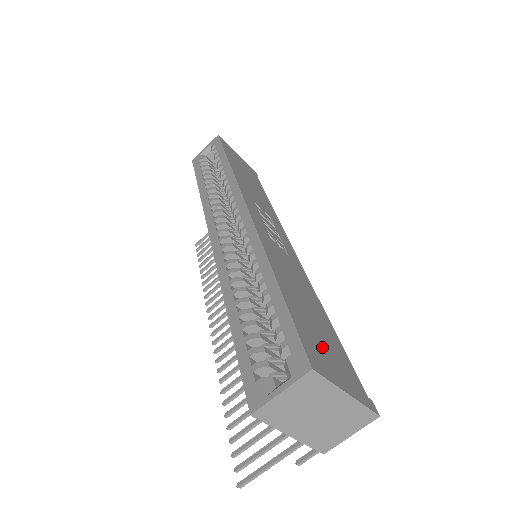
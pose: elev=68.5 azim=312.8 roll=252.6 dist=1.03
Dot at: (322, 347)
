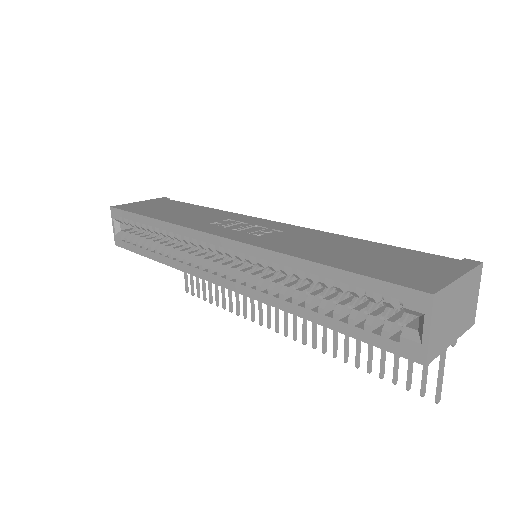
Dot at: (403, 268)
